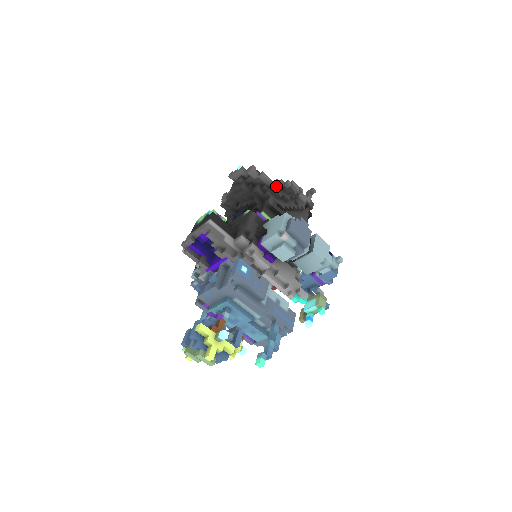
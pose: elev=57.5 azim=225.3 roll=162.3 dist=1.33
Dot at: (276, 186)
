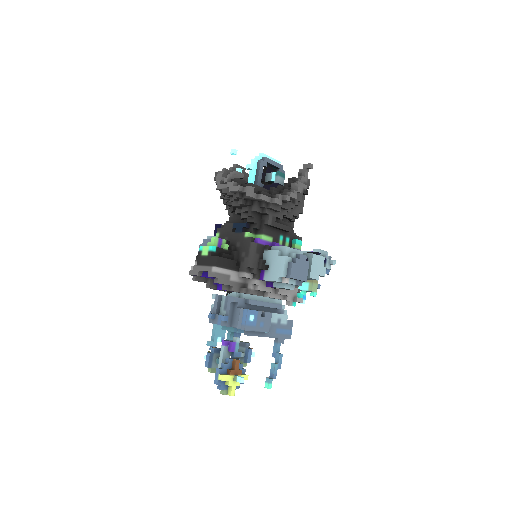
Dot at: (275, 204)
